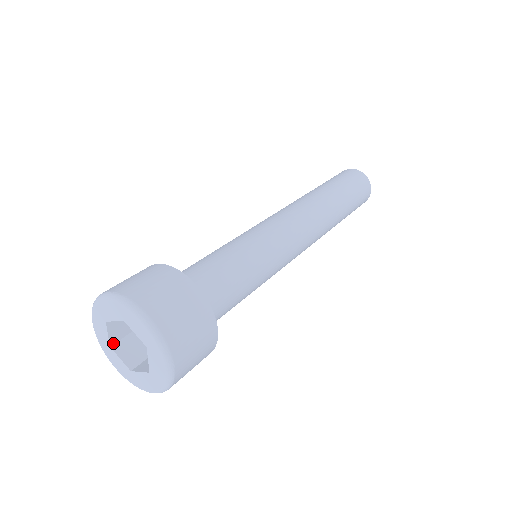
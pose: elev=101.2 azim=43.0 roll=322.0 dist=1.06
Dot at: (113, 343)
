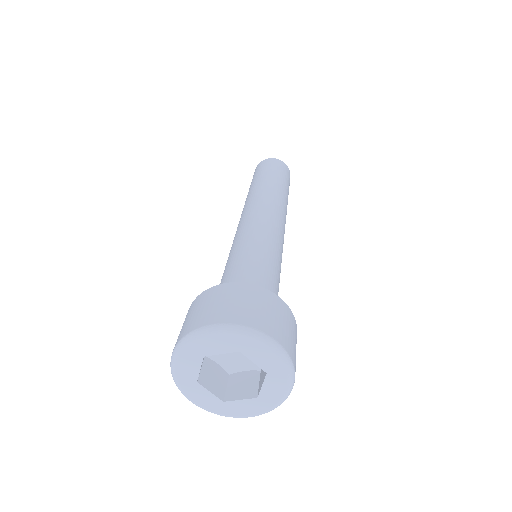
Dot at: (198, 377)
